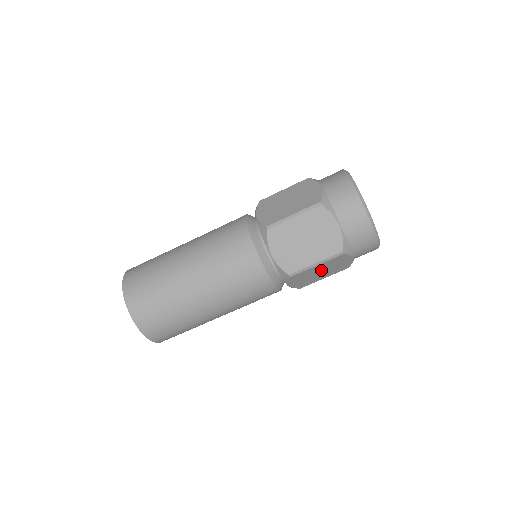
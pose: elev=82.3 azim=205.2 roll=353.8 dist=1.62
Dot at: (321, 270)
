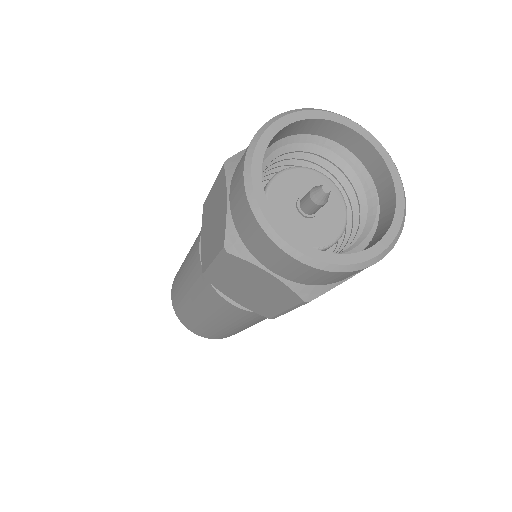
Dot at: occluded
